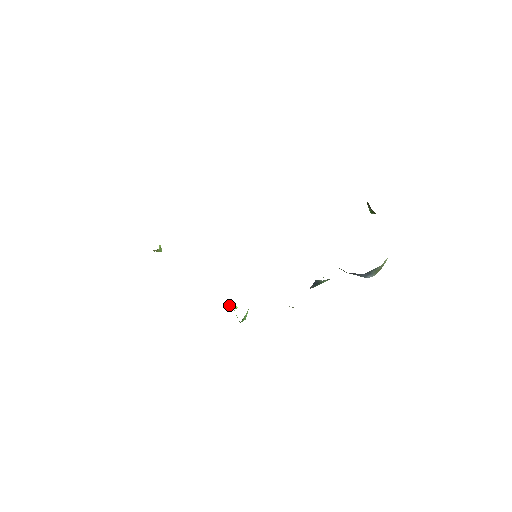
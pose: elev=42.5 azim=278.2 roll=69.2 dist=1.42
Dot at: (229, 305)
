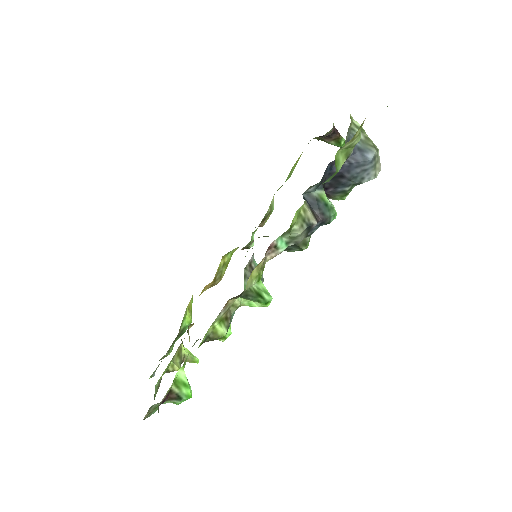
Dot at: (247, 304)
